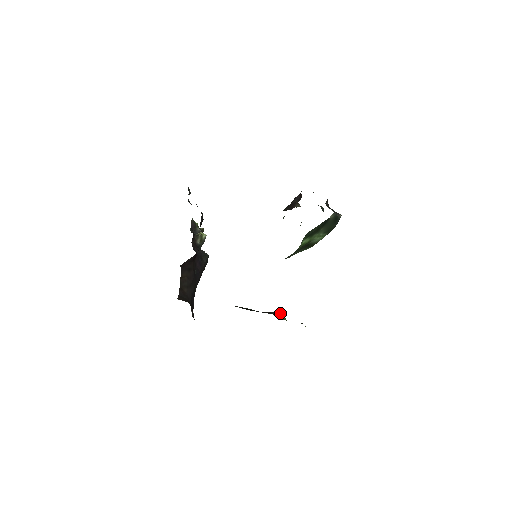
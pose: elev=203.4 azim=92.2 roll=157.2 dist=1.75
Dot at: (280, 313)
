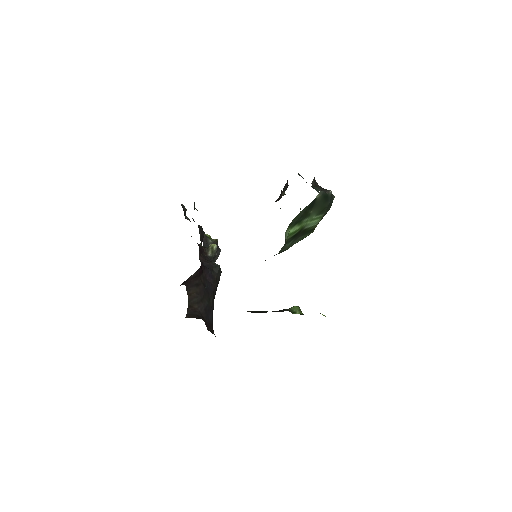
Dot at: (295, 308)
